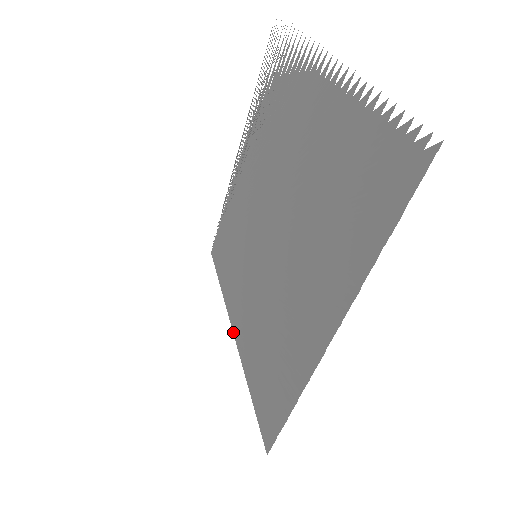
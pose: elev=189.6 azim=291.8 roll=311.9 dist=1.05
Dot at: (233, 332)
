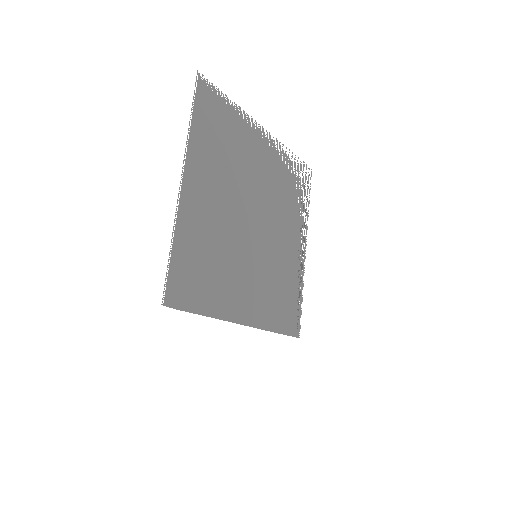
Dot at: (242, 323)
